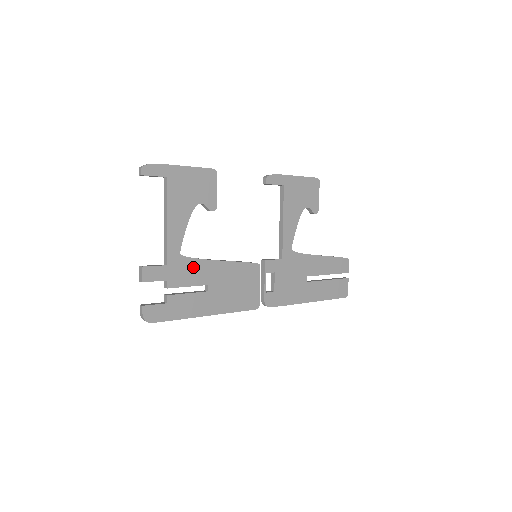
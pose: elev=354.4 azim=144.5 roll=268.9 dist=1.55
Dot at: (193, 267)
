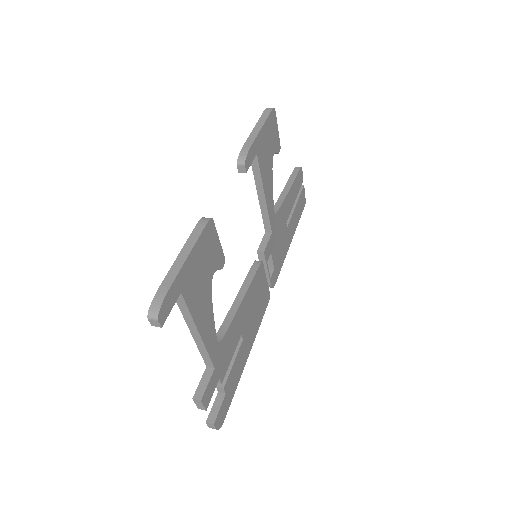
Dot at: (229, 338)
